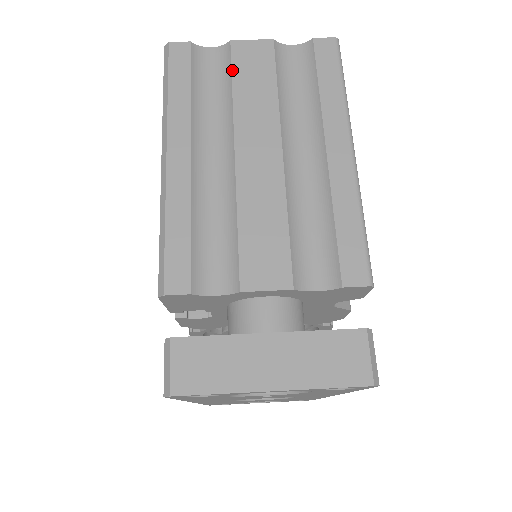
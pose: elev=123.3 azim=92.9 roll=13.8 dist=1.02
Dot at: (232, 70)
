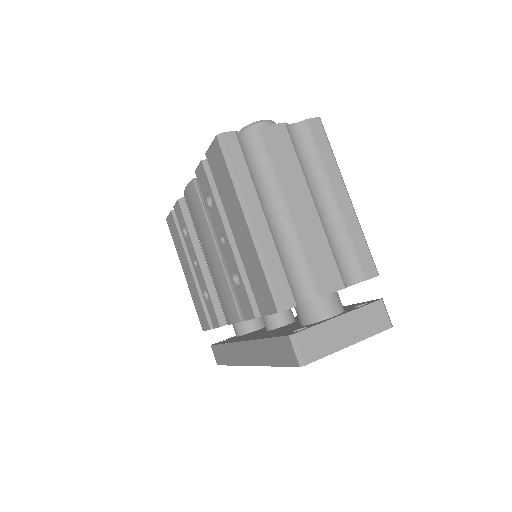
Dot at: (268, 150)
